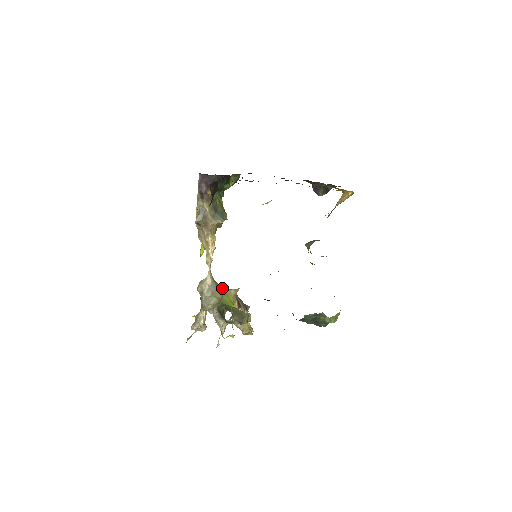
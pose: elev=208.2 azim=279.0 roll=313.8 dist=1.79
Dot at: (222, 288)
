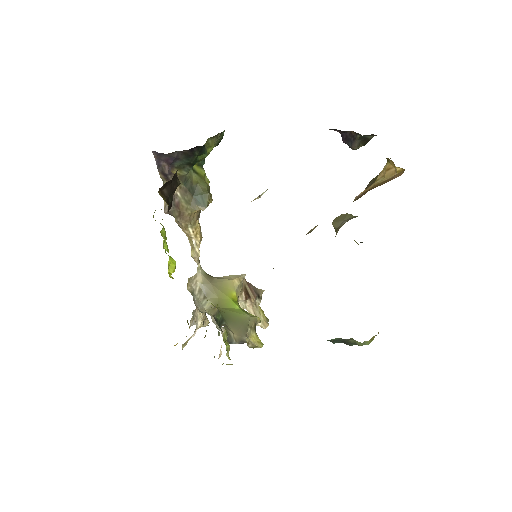
Dot at: (220, 283)
